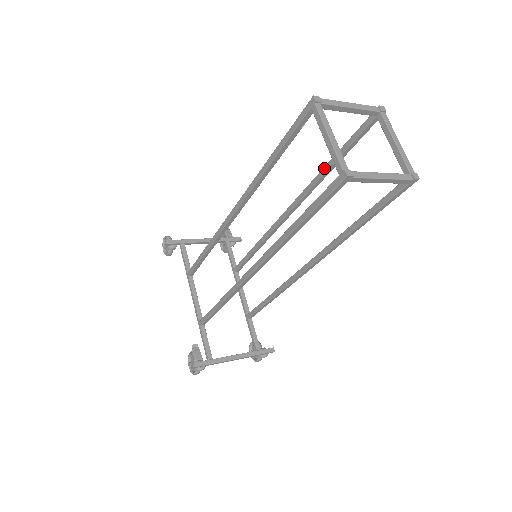
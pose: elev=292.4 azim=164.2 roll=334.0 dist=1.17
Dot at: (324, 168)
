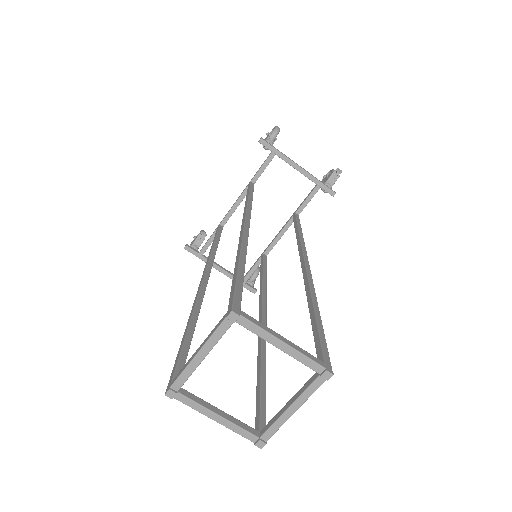
Dot at: (311, 303)
